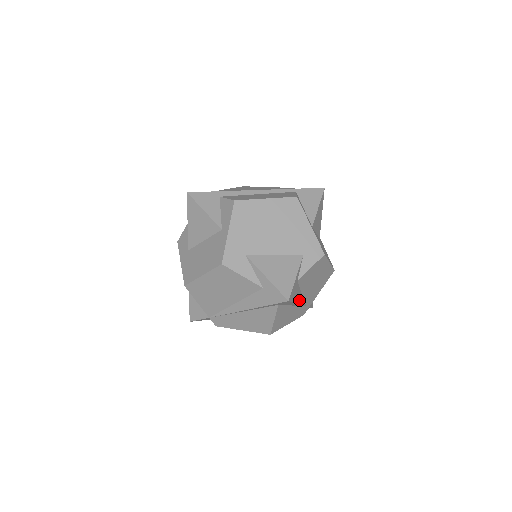
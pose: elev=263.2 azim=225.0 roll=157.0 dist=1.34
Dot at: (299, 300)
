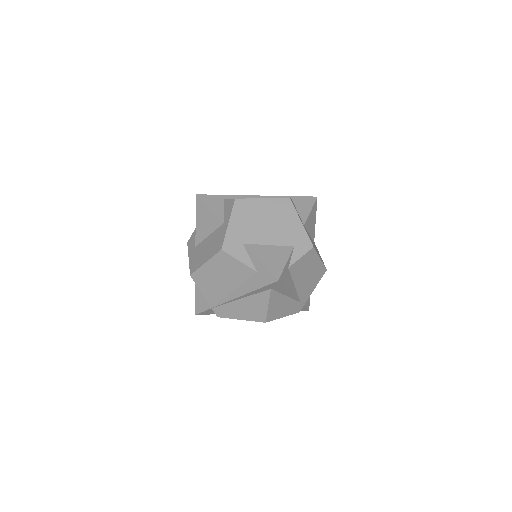
Dot at: (291, 290)
